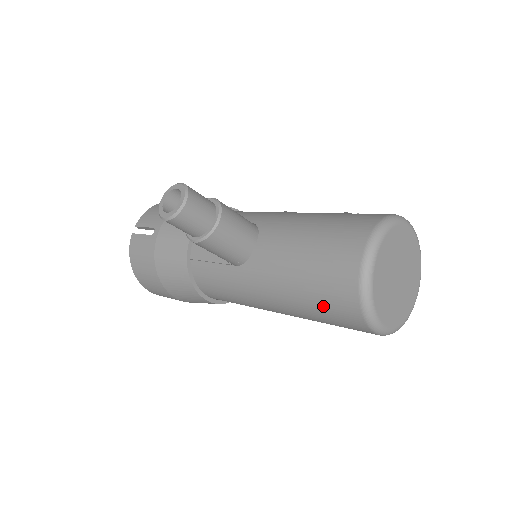
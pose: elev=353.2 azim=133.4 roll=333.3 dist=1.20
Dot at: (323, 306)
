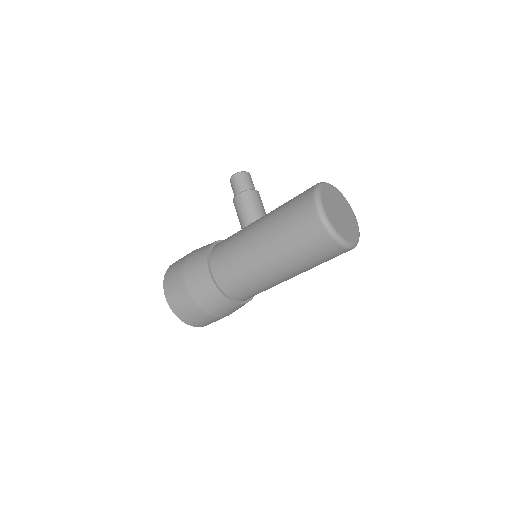
Dot at: (292, 205)
